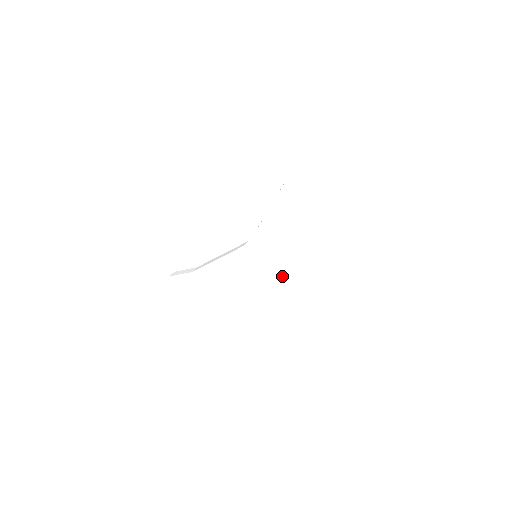
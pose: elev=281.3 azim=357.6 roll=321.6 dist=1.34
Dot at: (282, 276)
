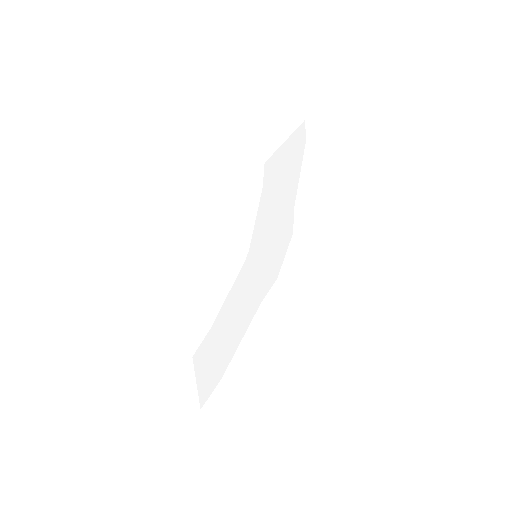
Dot at: (279, 240)
